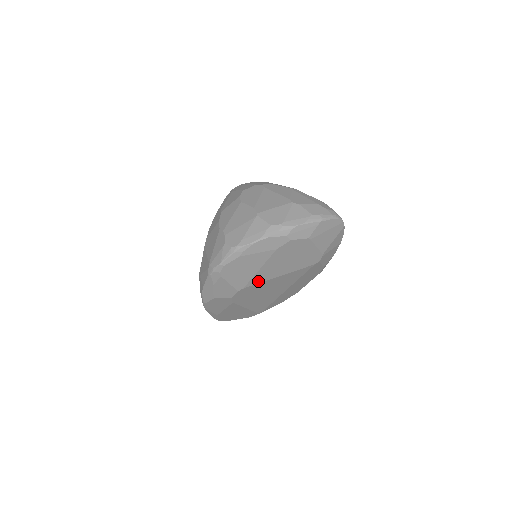
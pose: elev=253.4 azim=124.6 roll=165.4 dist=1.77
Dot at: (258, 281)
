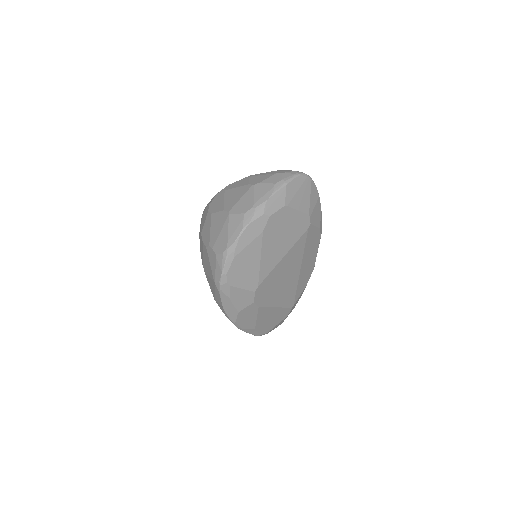
Dot at: (267, 272)
